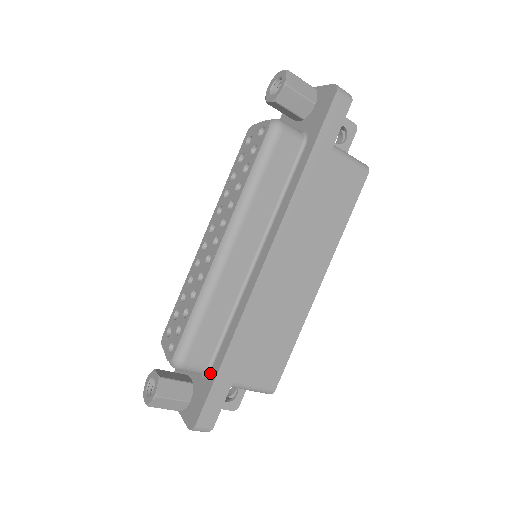
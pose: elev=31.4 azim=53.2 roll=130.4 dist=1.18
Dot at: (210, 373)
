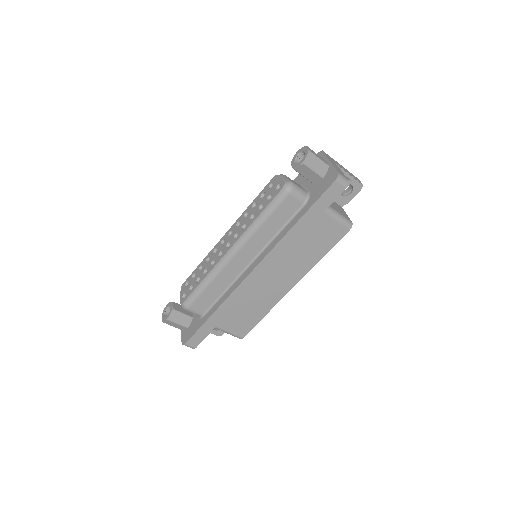
Dot at: (203, 318)
